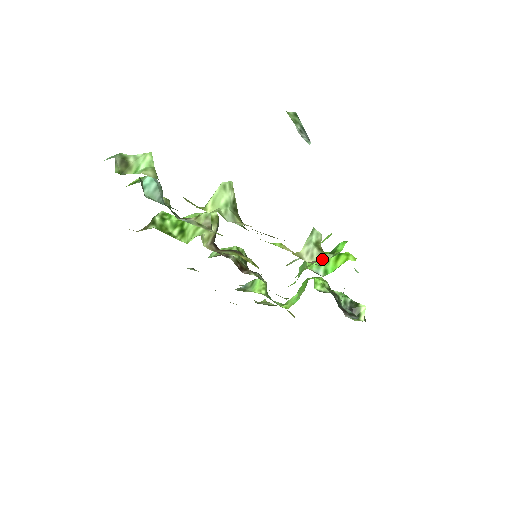
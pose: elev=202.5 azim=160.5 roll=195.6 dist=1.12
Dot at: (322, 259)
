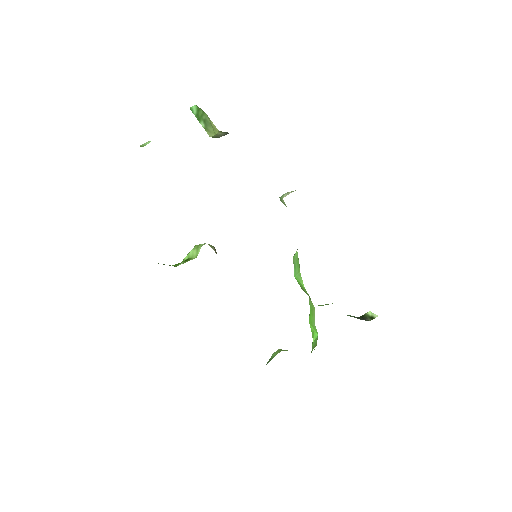
Dot at: occluded
